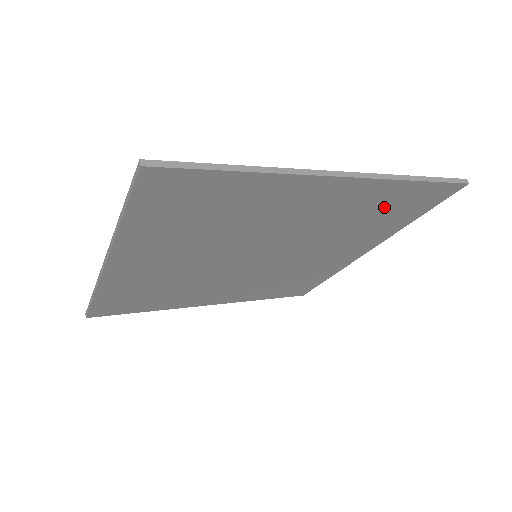
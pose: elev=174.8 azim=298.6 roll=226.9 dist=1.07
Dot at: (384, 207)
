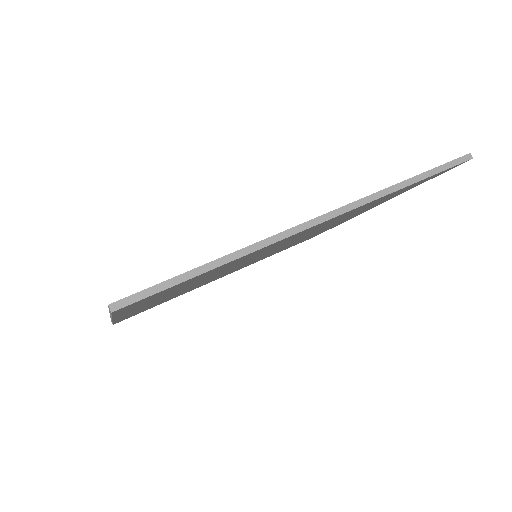
Dot at: occluded
